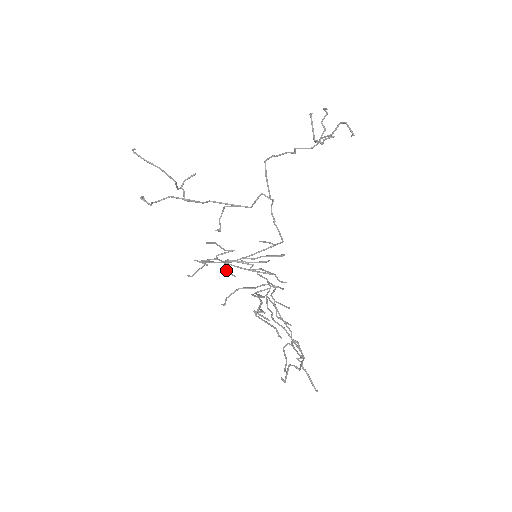
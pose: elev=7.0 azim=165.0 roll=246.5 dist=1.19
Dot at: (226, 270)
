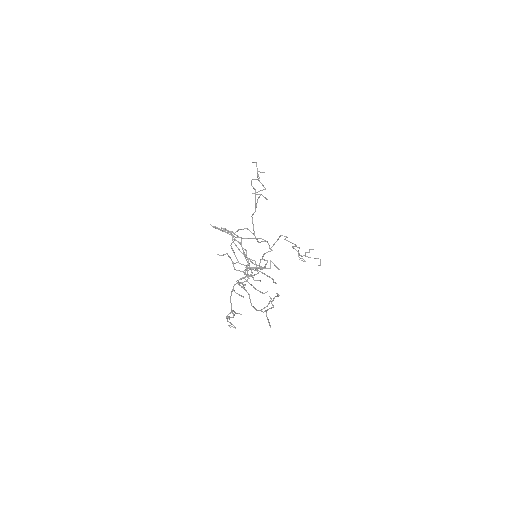
Dot at: occluded
